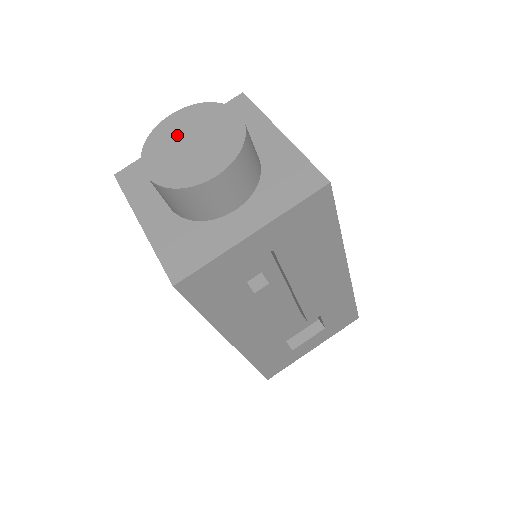
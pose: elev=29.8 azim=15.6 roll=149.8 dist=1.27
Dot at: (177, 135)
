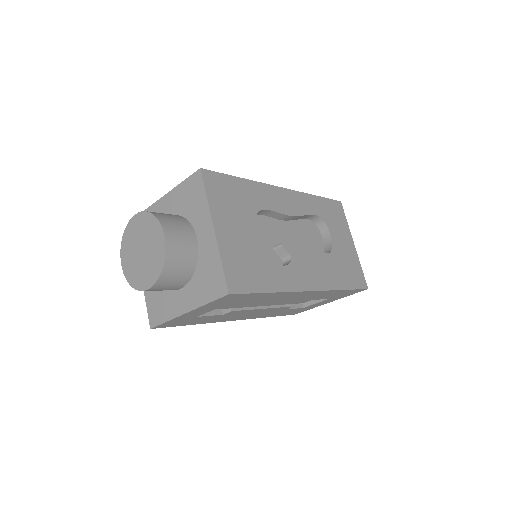
Dot at: (136, 238)
